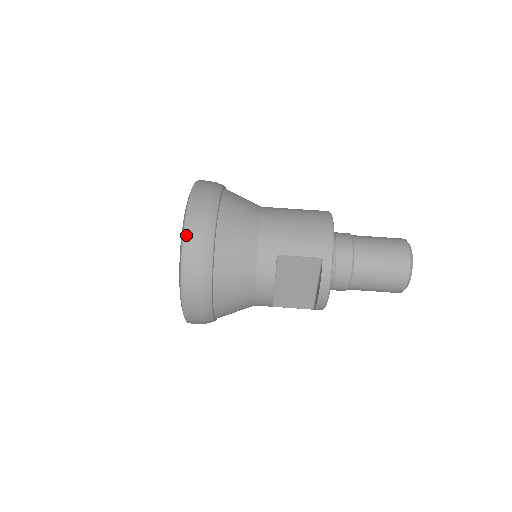
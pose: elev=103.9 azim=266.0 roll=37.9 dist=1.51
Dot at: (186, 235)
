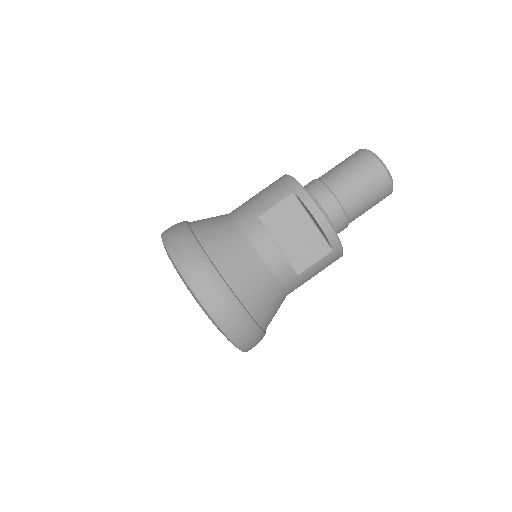
Dot at: (170, 250)
